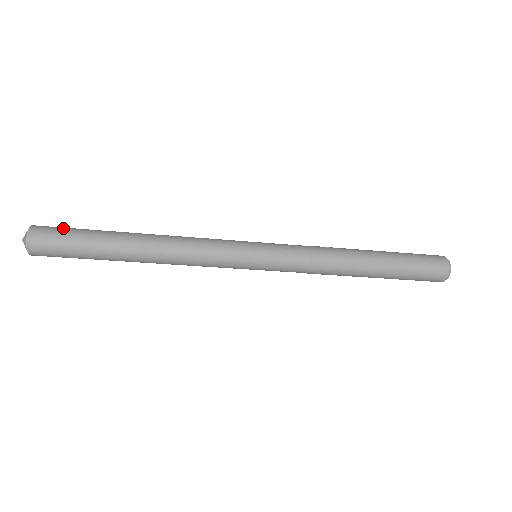
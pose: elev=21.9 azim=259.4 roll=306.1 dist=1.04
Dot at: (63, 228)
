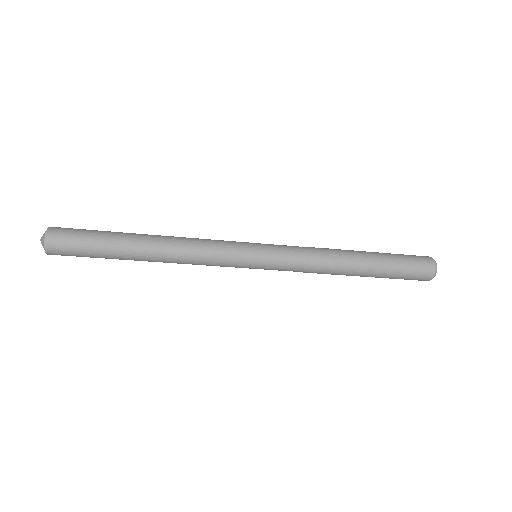
Dot at: (80, 229)
